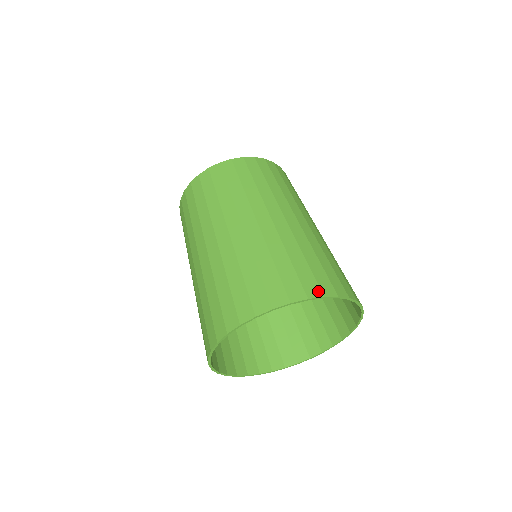
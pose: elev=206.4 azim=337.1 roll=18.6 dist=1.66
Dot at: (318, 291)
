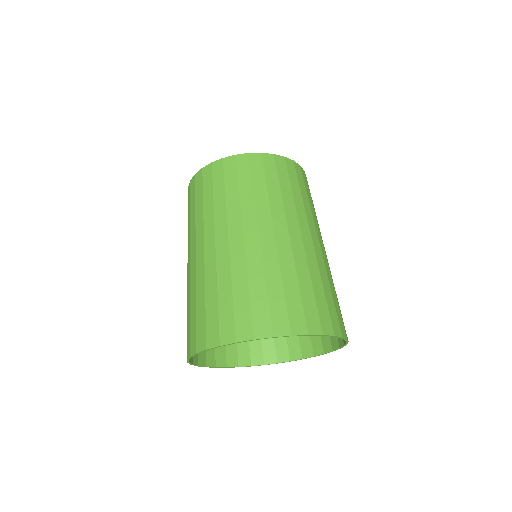
Dot at: (319, 328)
